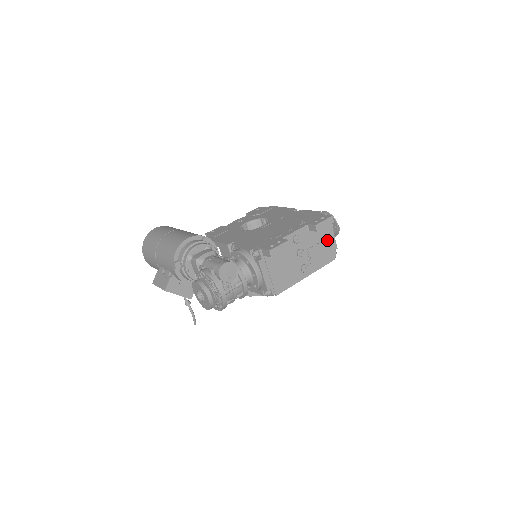
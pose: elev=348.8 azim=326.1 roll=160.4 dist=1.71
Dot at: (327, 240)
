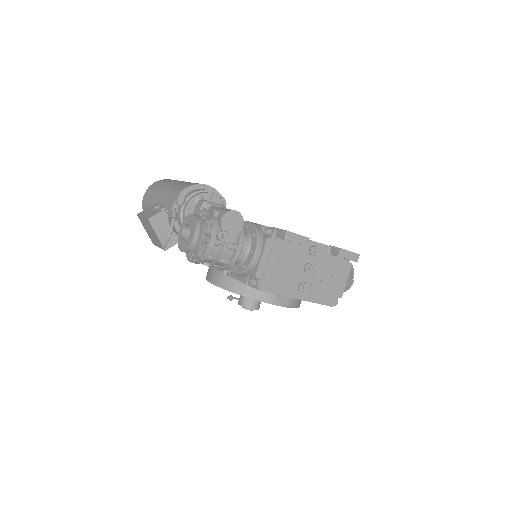
Dot at: (338, 280)
